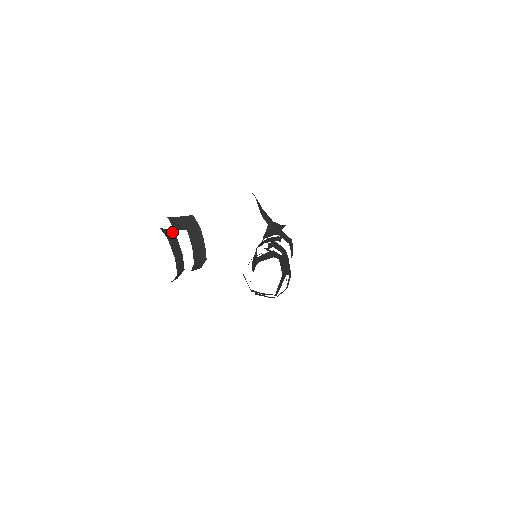
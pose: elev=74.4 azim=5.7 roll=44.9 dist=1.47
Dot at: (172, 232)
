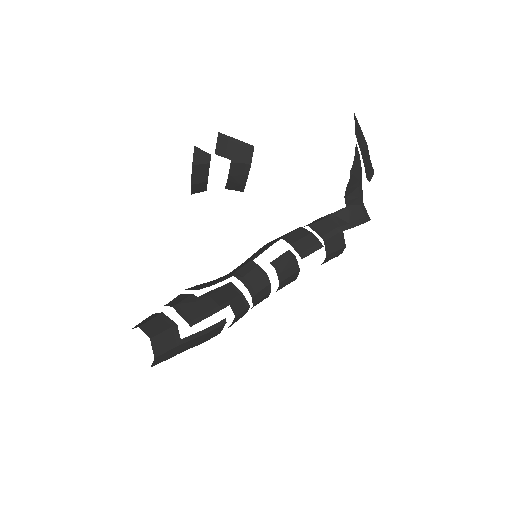
Dot at: (208, 156)
